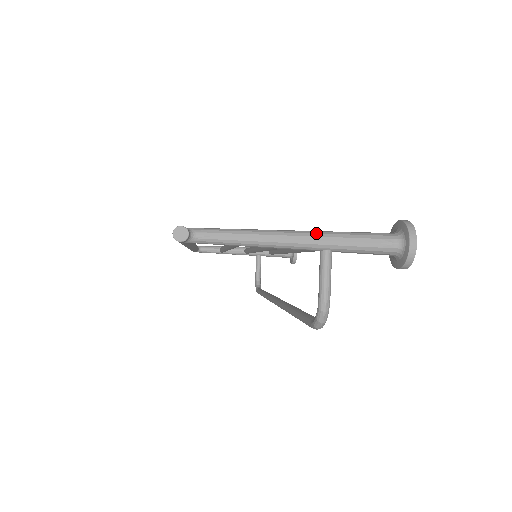
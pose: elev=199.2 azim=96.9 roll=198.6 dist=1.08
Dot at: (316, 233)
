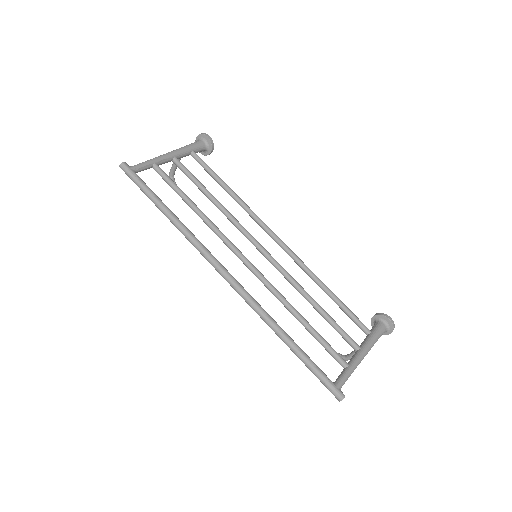
Dot at: occluded
